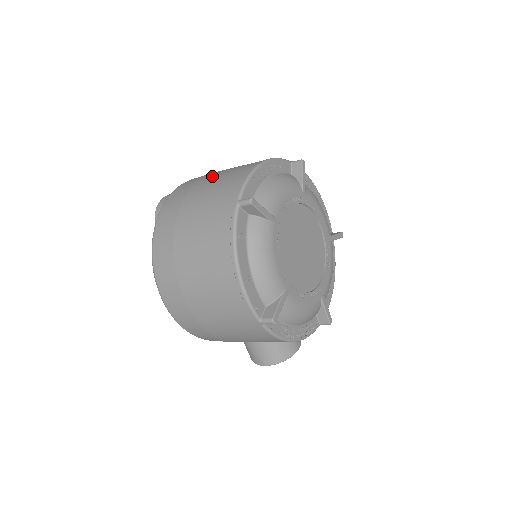
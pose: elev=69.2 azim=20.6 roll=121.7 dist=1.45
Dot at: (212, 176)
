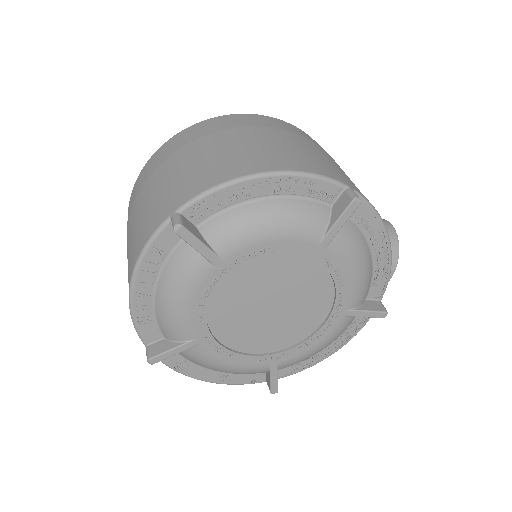
Dot at: occluded
